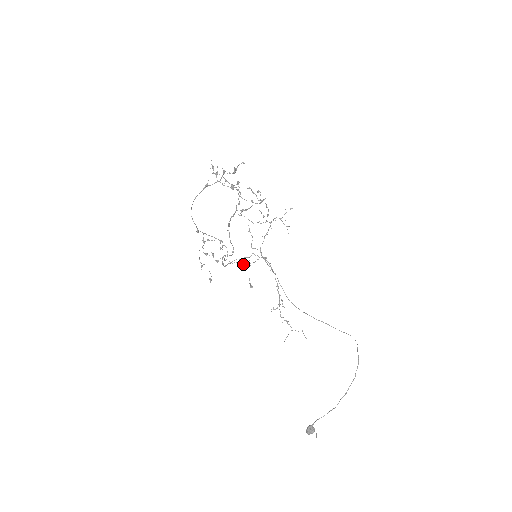
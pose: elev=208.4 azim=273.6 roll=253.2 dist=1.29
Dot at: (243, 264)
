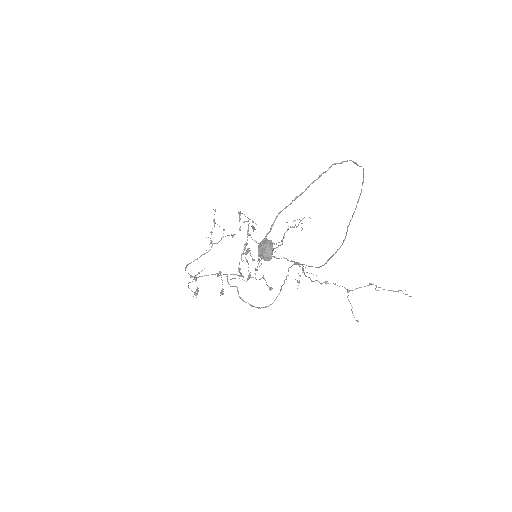
Dot at: occluded
